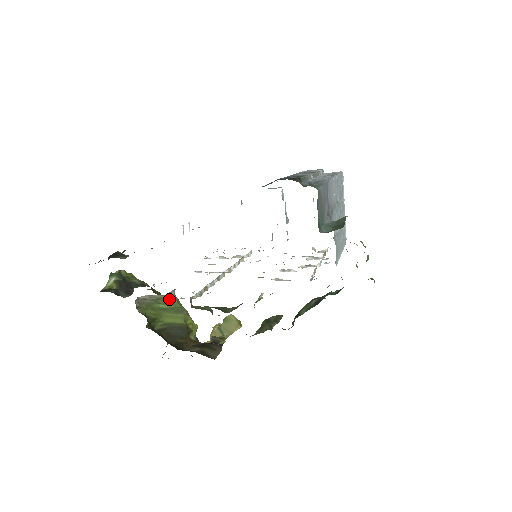
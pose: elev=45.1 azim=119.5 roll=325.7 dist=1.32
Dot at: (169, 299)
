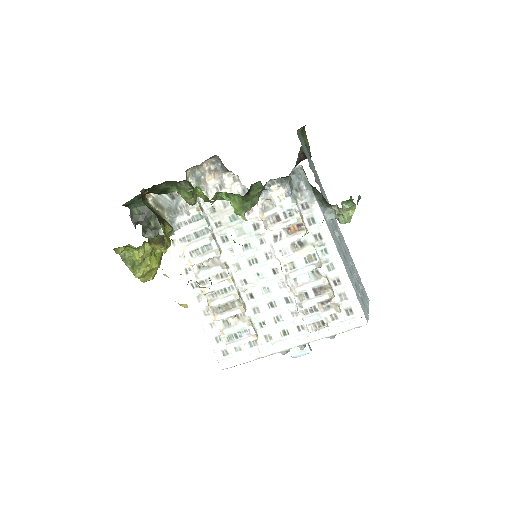
Dot at: occluded
